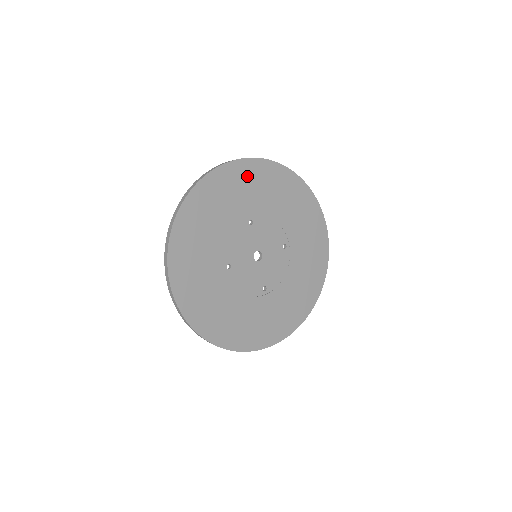
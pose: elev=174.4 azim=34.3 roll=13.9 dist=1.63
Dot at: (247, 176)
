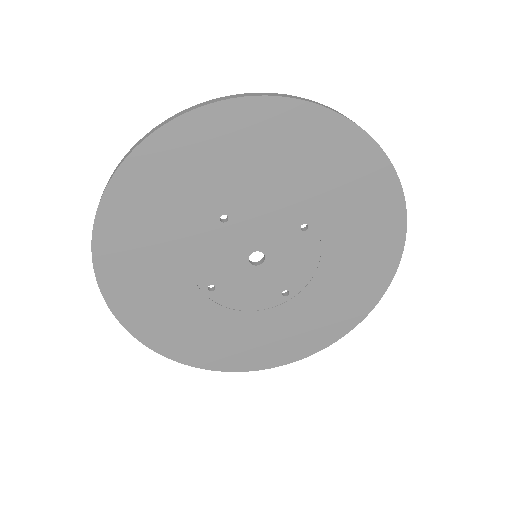
Dot at: (185, 152)
